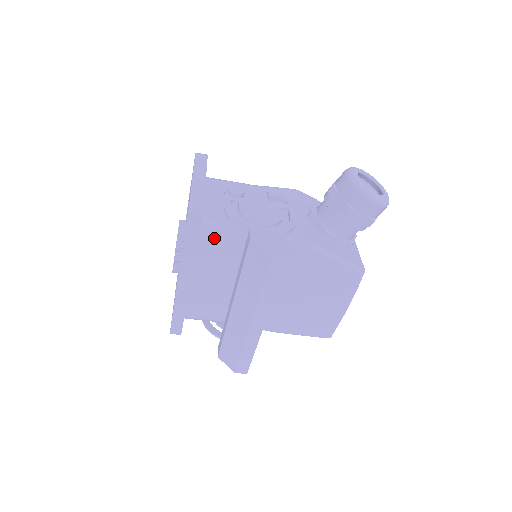
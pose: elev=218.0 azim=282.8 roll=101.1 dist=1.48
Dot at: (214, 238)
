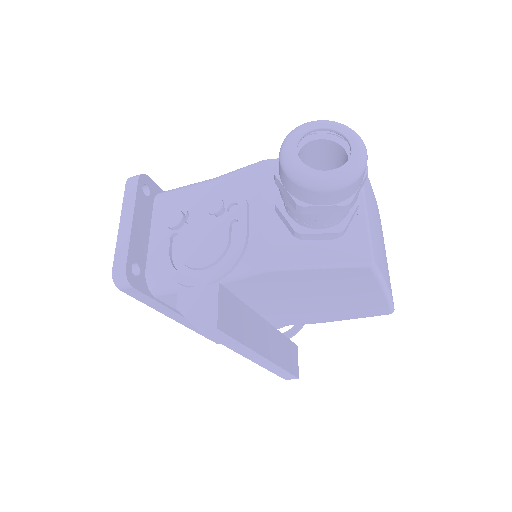
Dot at: (167, 291)
